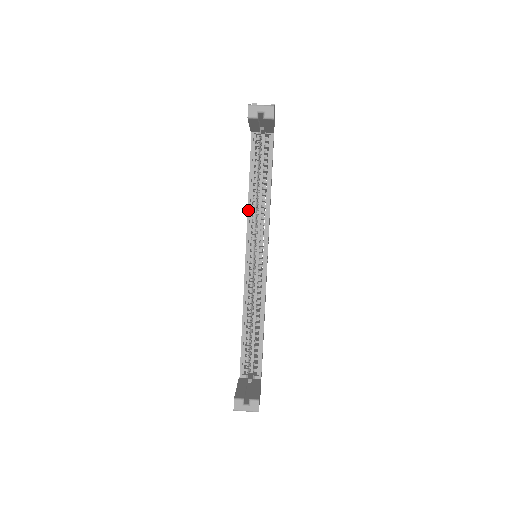
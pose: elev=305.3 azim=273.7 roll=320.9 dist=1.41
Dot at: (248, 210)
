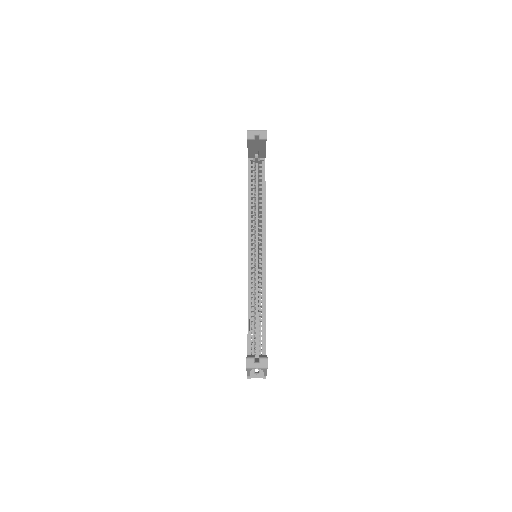
Dot at: (248, 218)
